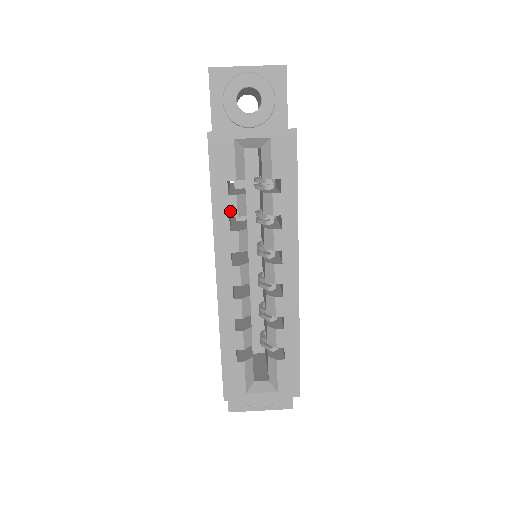
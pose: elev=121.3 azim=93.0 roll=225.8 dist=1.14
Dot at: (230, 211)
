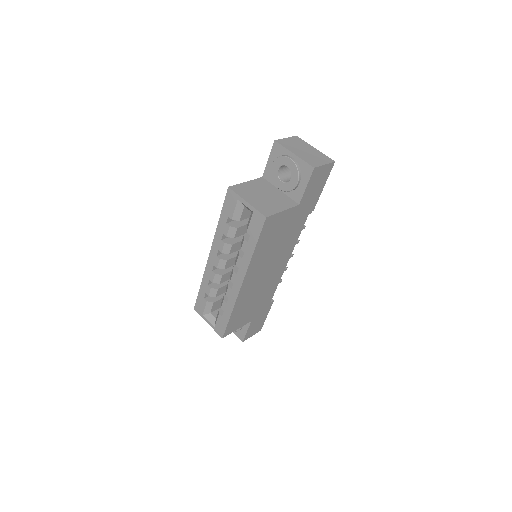
Dot at: (224, 231)
